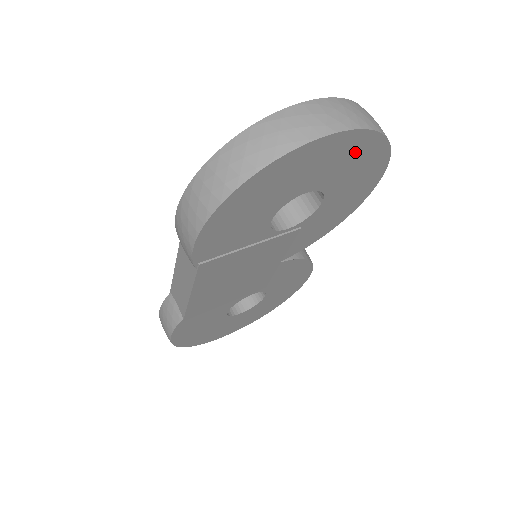
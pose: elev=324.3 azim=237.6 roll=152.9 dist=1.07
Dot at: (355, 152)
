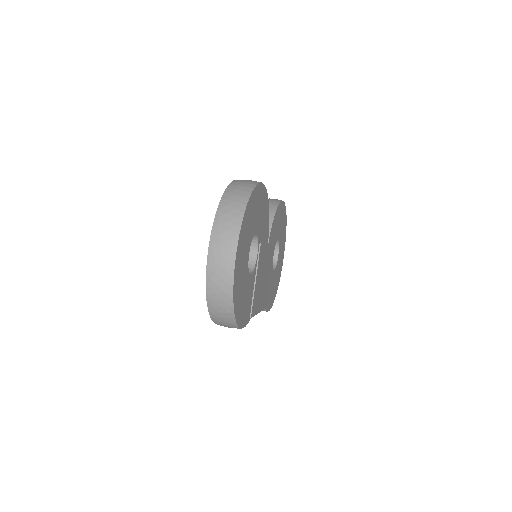
Dot at: (245, 229)
